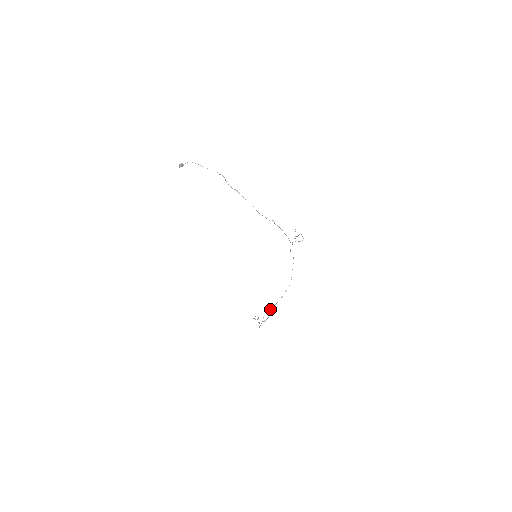
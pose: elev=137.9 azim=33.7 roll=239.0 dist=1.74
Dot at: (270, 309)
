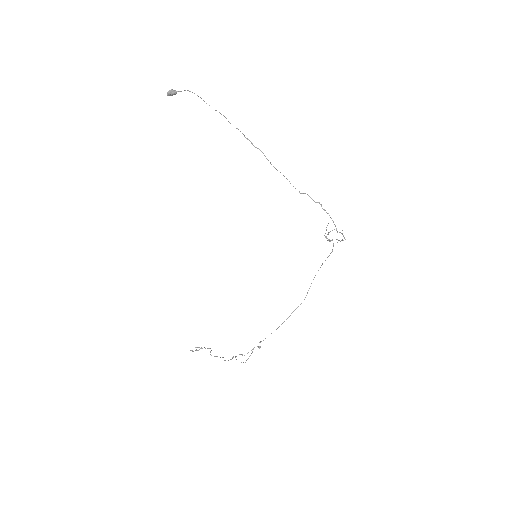
Dot at: occluded
